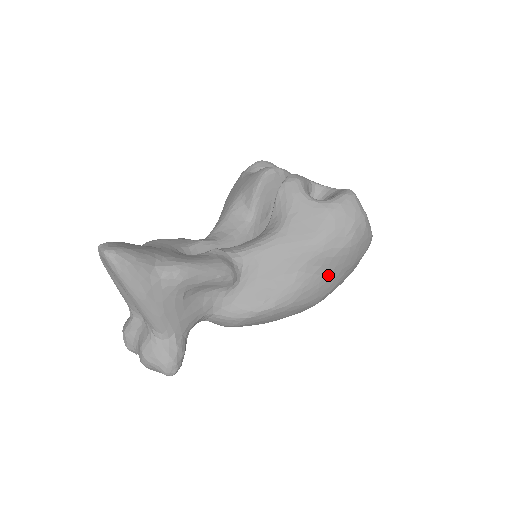
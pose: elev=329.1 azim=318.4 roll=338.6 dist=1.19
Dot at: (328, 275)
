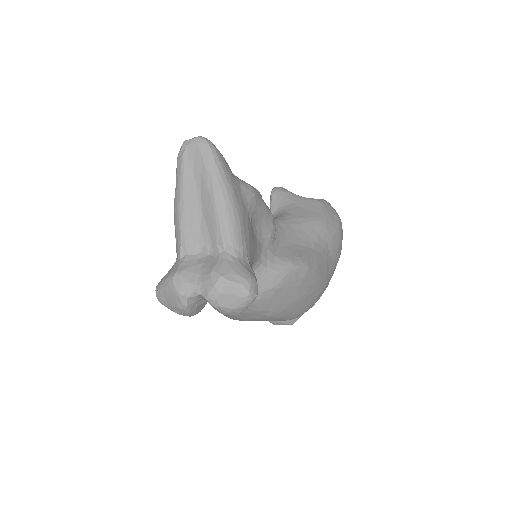
Dot at: (330, 256)
